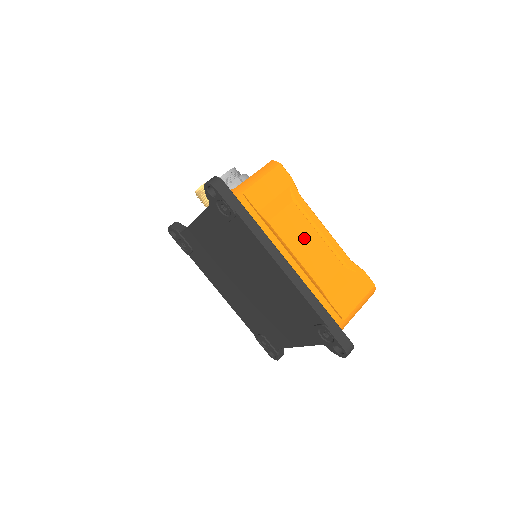
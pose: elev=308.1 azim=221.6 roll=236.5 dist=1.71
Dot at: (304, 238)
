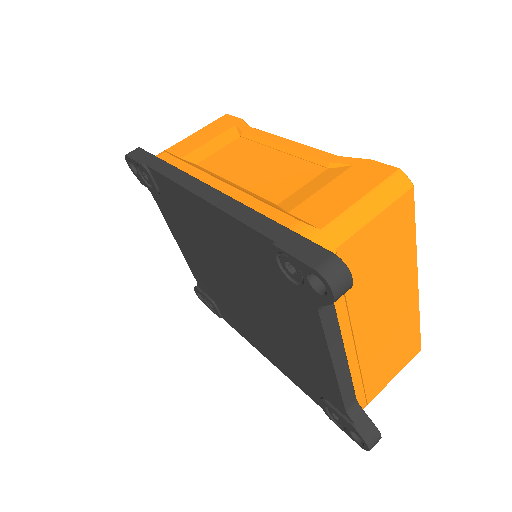
Dot at: (252, 162)
